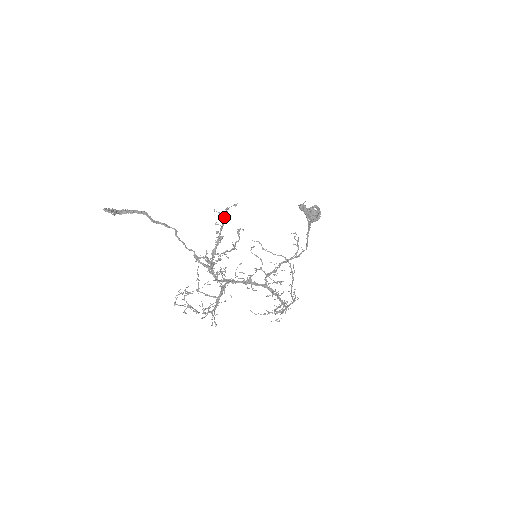
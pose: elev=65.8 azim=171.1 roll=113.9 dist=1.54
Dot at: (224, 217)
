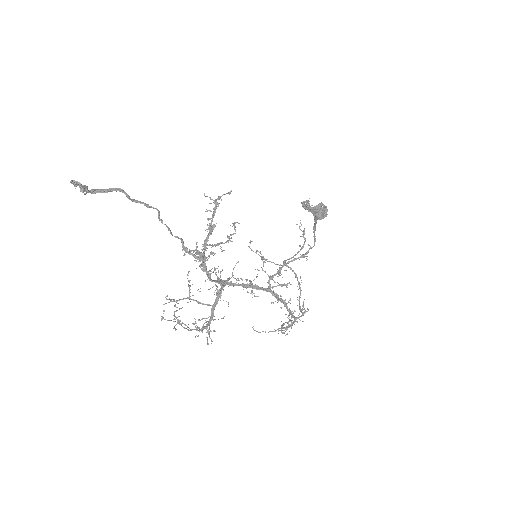
Dot at: (216, 202)
